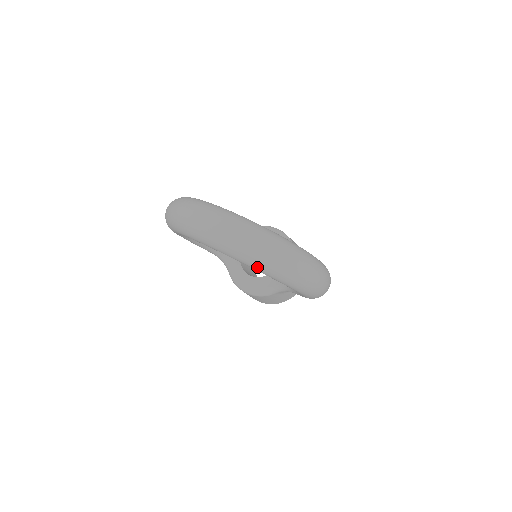
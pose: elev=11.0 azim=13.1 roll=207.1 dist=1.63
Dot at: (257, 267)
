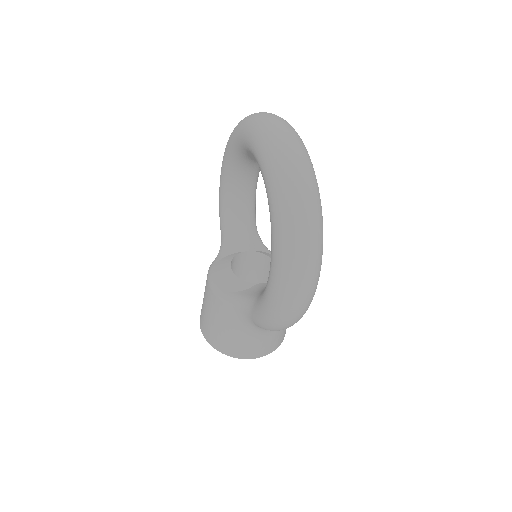
Dot at: (273, 176)
